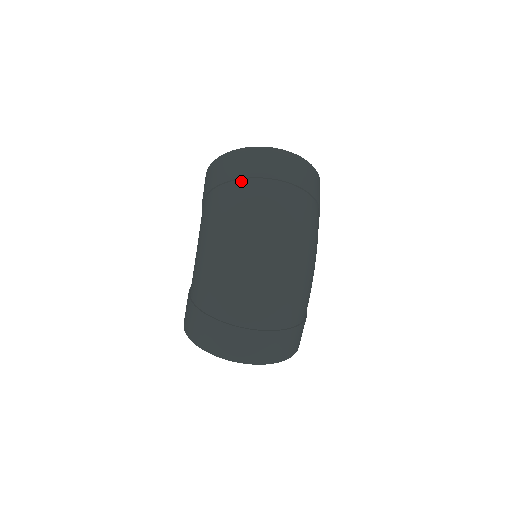
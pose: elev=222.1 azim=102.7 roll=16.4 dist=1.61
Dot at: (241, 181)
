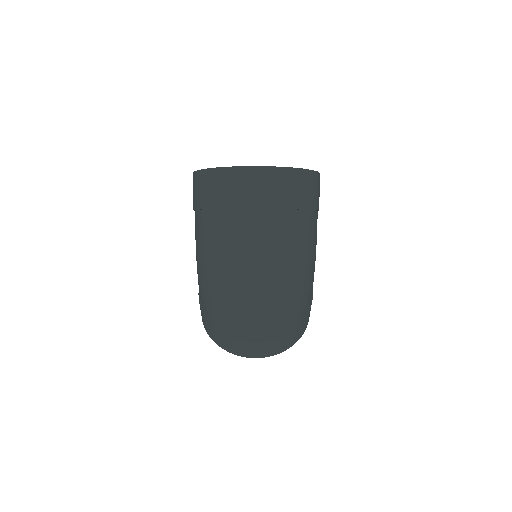
Dot at: (222, 211)
